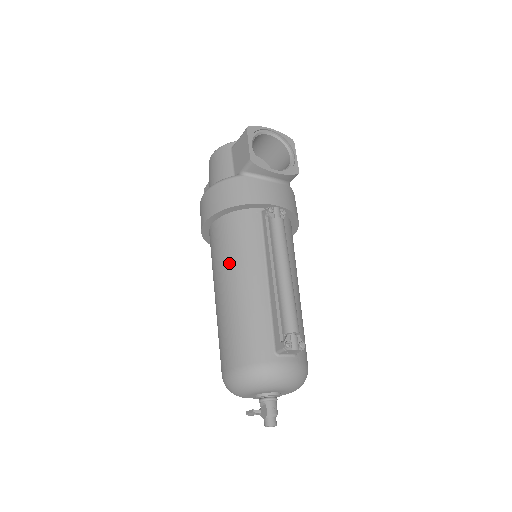
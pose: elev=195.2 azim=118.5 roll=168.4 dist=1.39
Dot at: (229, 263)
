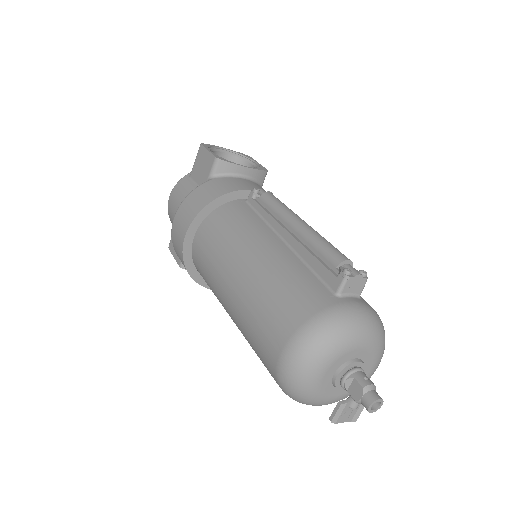
Dot at: (231, 248)
